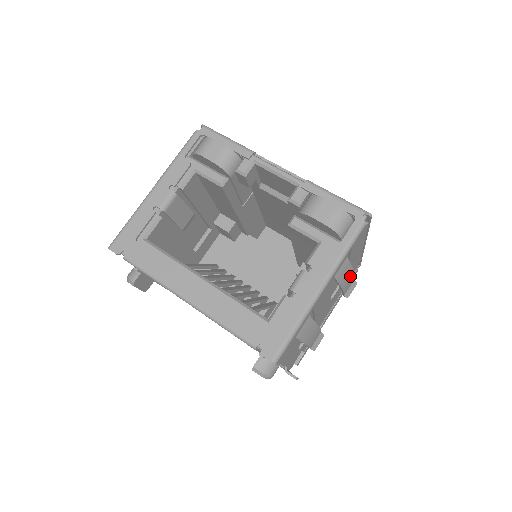
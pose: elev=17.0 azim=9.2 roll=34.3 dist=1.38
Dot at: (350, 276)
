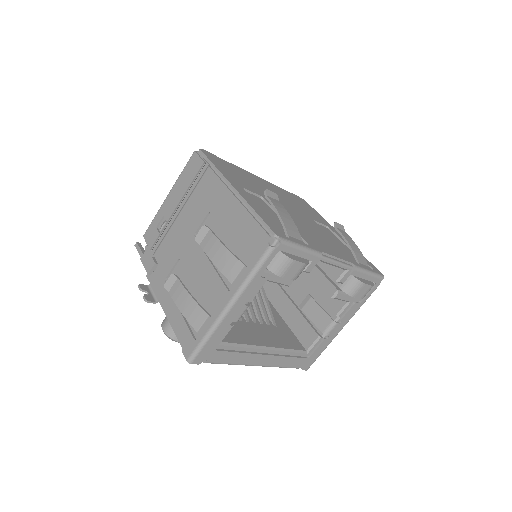
Dot at: occluded
